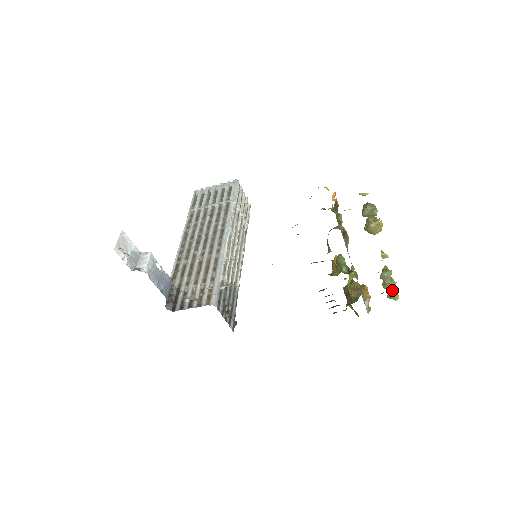
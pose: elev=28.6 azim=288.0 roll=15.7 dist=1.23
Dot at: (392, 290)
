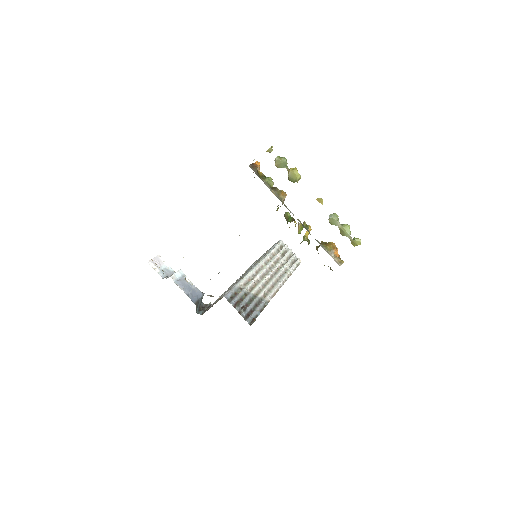
Dot at: (347, 233)
